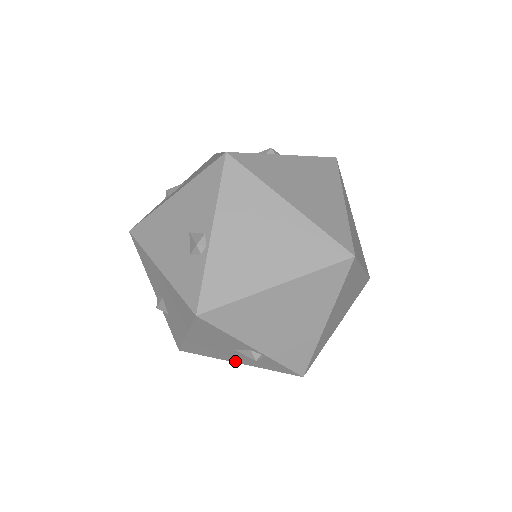
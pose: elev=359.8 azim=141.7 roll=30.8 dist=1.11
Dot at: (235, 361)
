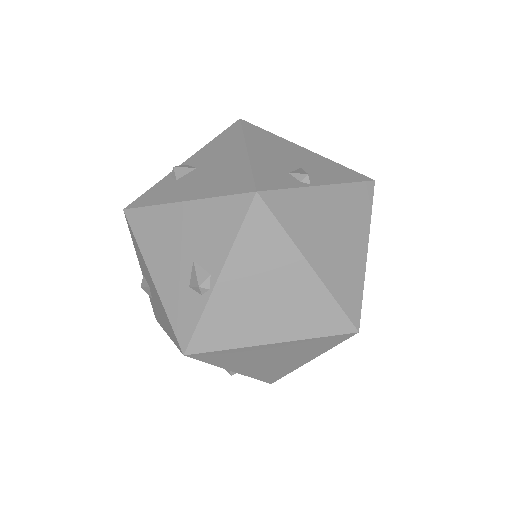
Dot at: occluded
